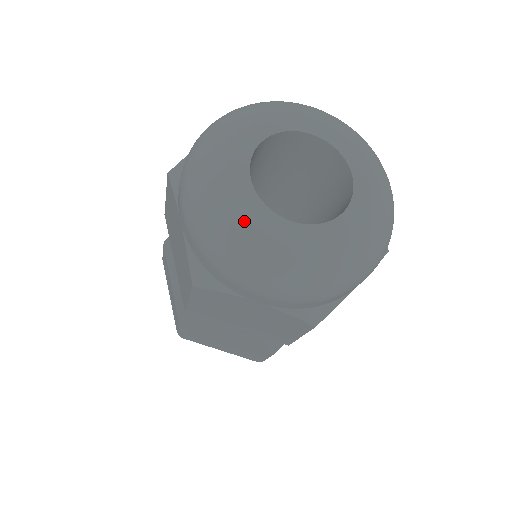
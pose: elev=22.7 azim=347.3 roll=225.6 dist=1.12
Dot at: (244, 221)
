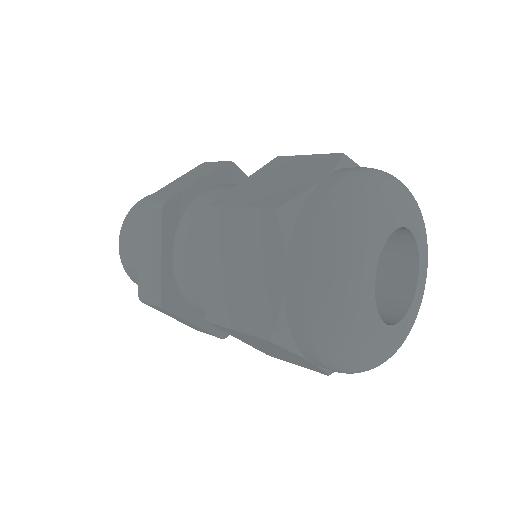
Dot at: (391, 349)
